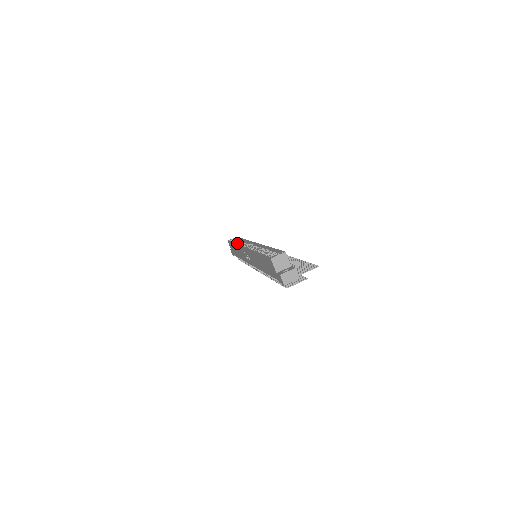
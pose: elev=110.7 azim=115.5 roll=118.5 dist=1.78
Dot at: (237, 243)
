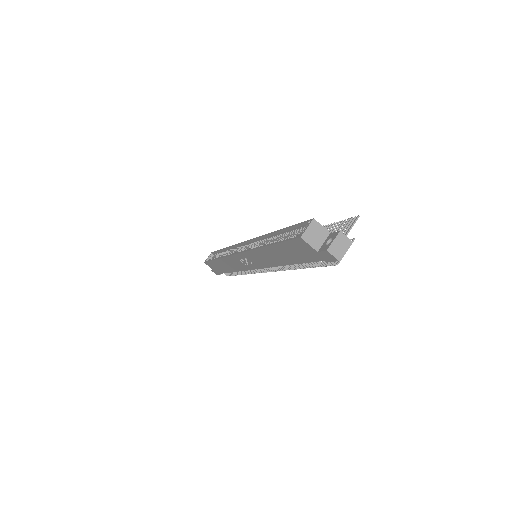
Dot at: occluded
